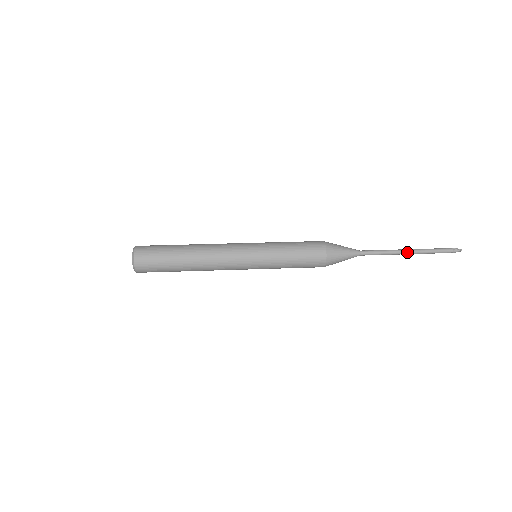
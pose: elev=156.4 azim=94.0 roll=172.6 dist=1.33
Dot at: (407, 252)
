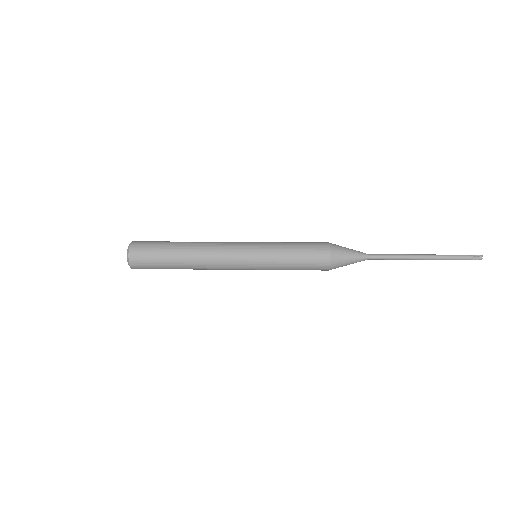
Dot at: (420, 255)
